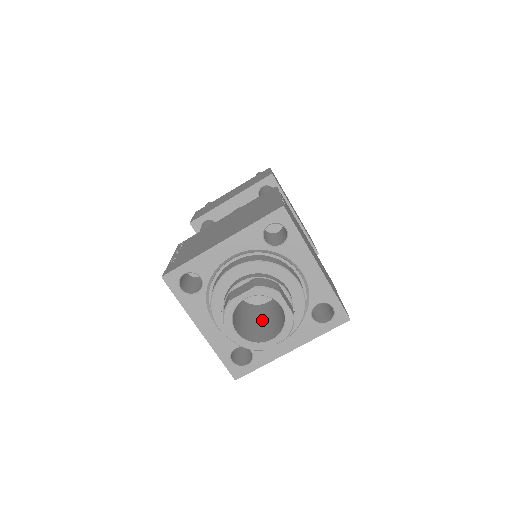
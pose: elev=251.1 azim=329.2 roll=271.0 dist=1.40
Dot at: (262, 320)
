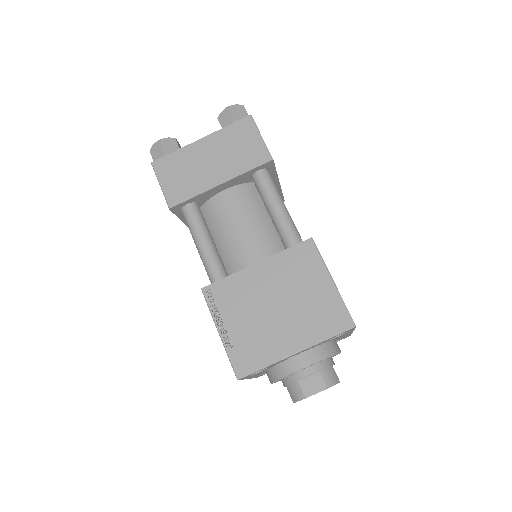
Dot at: occluded
